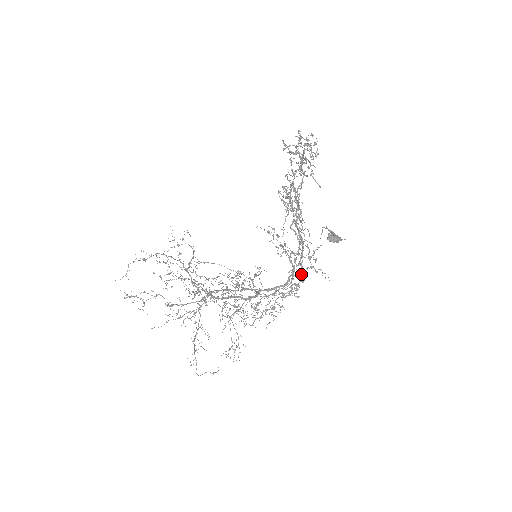
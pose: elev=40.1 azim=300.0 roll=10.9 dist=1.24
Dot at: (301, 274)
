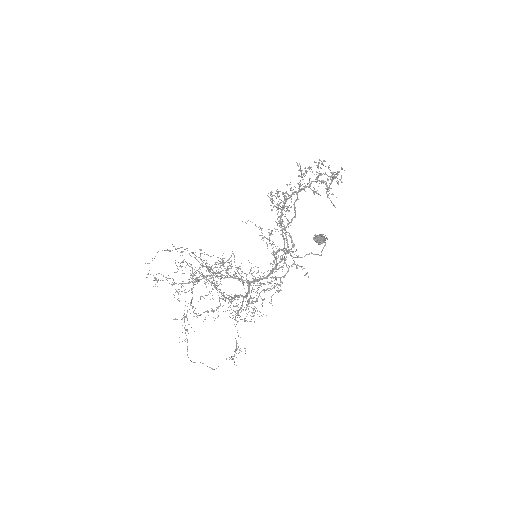
Dot at: (281, 267)
